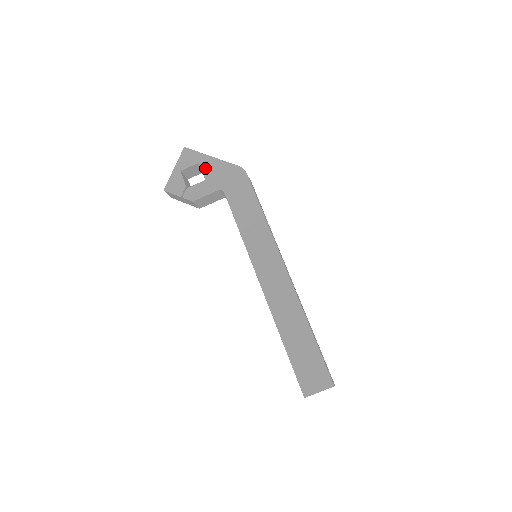
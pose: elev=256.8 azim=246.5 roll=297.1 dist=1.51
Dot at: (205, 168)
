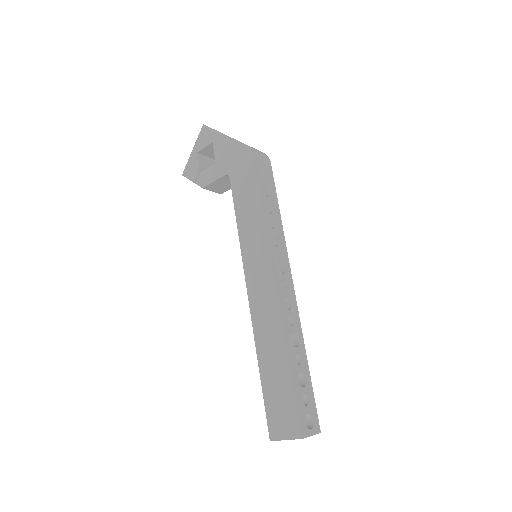
Dot at: (217, 148)
